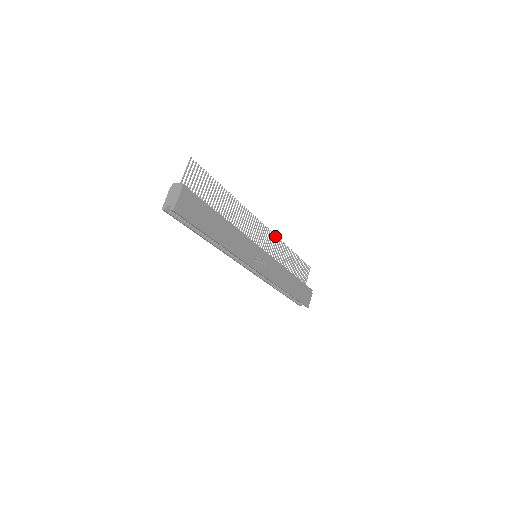
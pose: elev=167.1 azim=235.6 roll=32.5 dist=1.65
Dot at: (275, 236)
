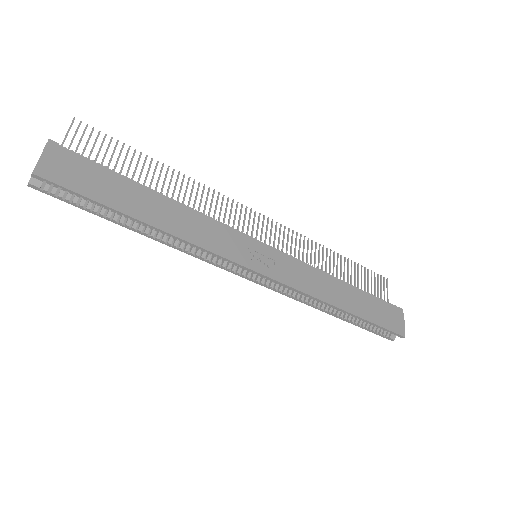
Dot at: occluded
